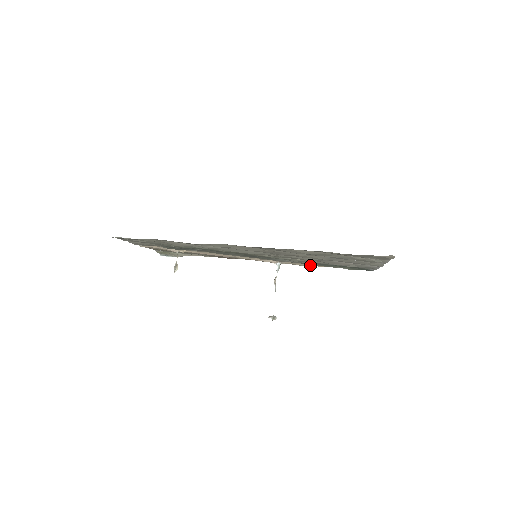
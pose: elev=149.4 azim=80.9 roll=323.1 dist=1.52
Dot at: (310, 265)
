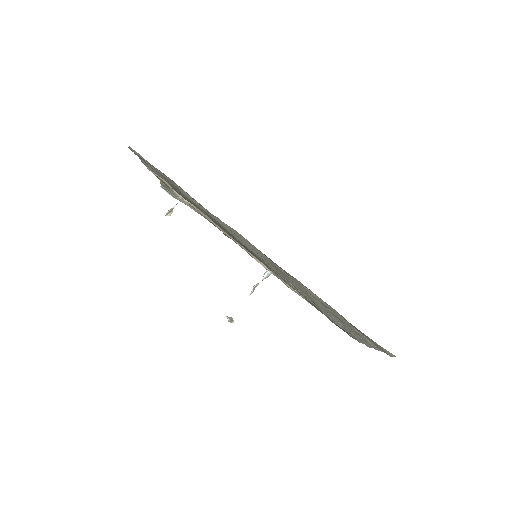
Dot at: (298, 293)
